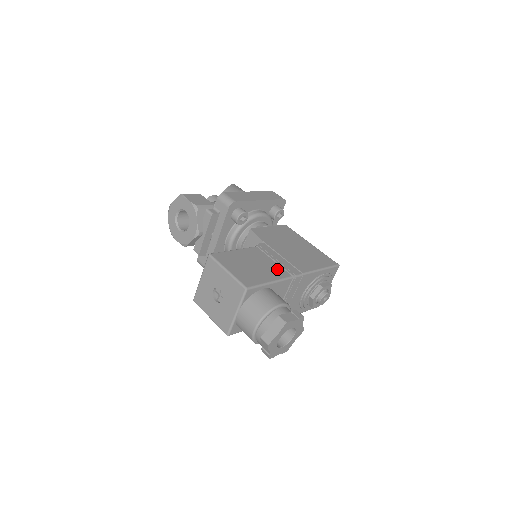
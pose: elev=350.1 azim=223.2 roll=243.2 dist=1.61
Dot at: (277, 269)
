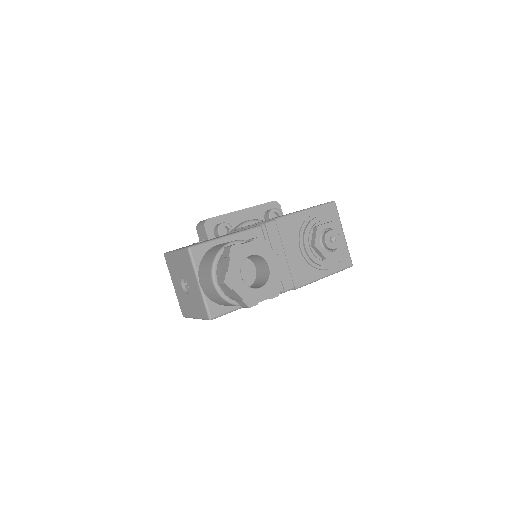
Dot at: occluded
